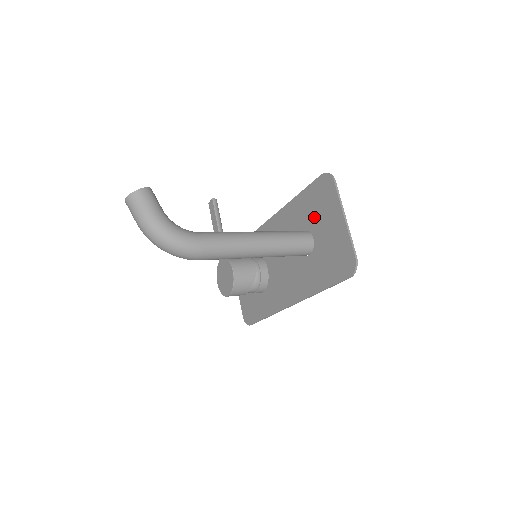
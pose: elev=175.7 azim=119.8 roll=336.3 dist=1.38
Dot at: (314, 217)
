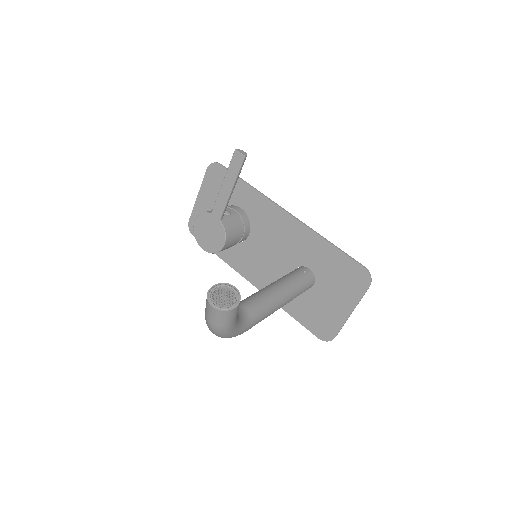
Dot at: (329, 277)
